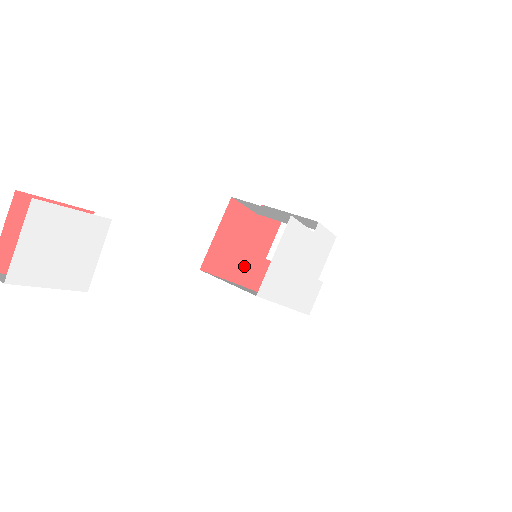
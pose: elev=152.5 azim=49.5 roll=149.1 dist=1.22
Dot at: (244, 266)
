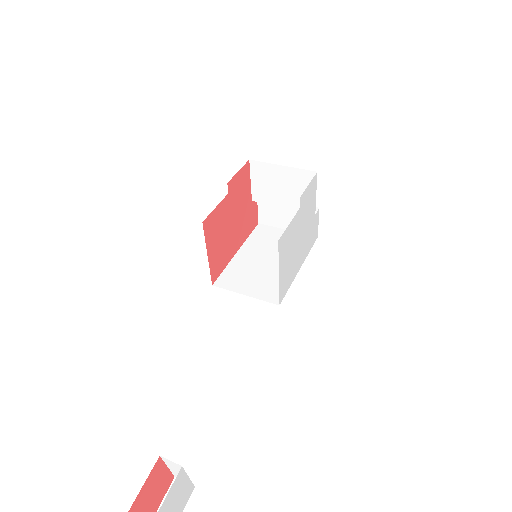
Dot at: (239, 231)
